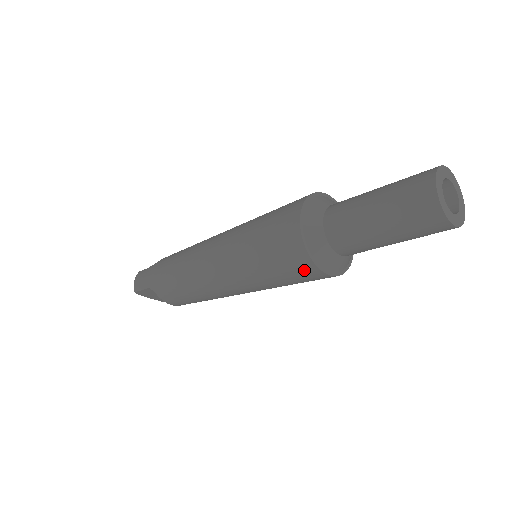
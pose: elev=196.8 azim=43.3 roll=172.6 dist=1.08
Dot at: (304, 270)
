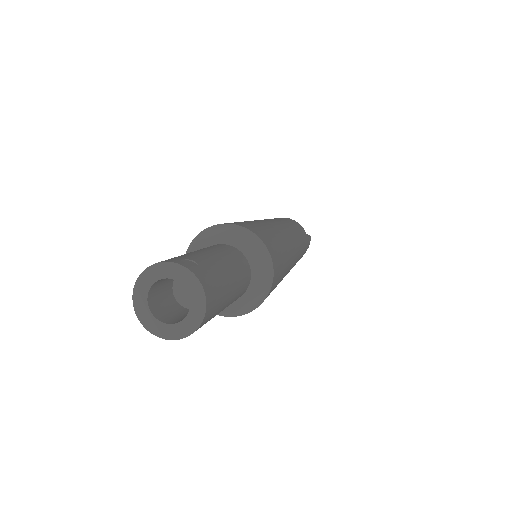
Dot at: occluded
